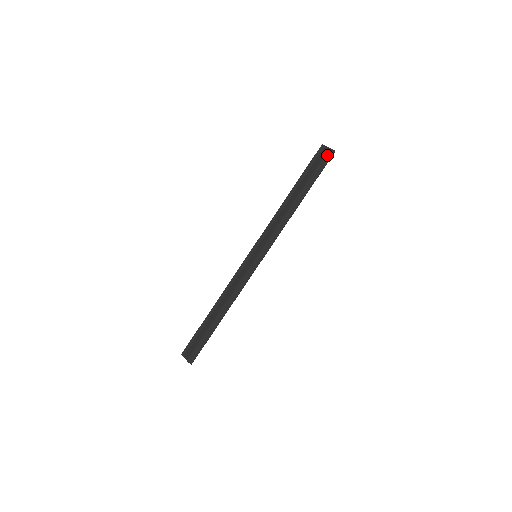
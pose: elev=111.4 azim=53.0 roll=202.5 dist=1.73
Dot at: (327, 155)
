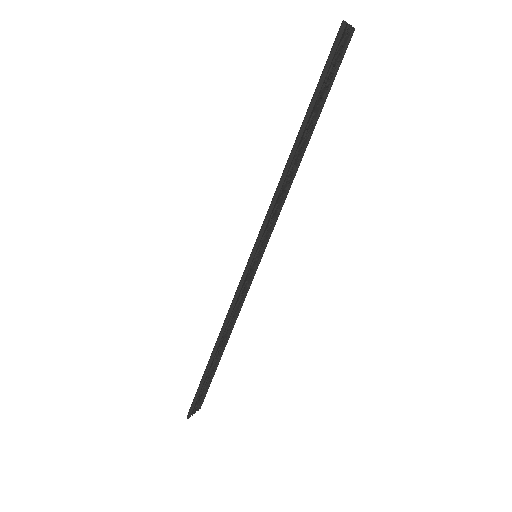
Dot at: (336, 38)
